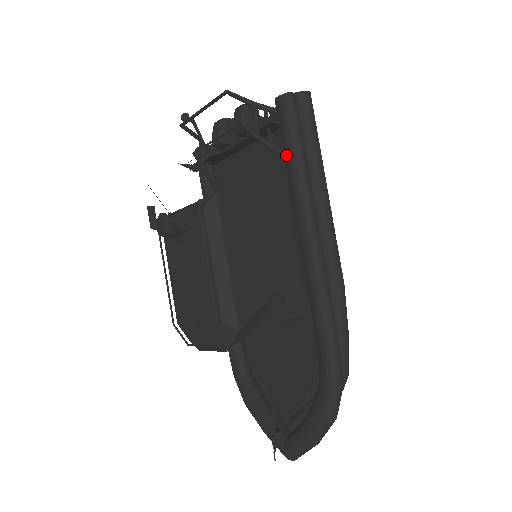
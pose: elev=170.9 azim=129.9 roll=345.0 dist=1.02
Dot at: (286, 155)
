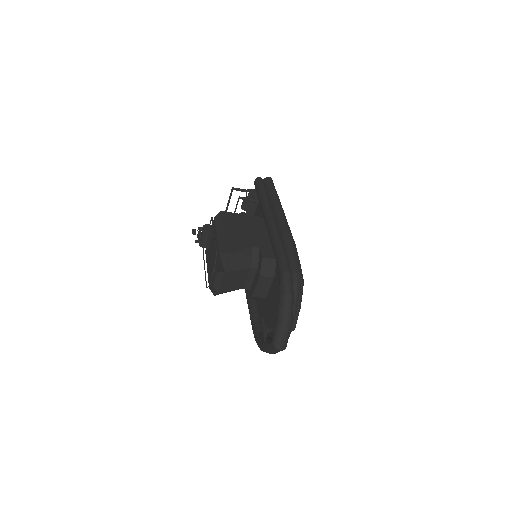
Dot at: (258, 198)
